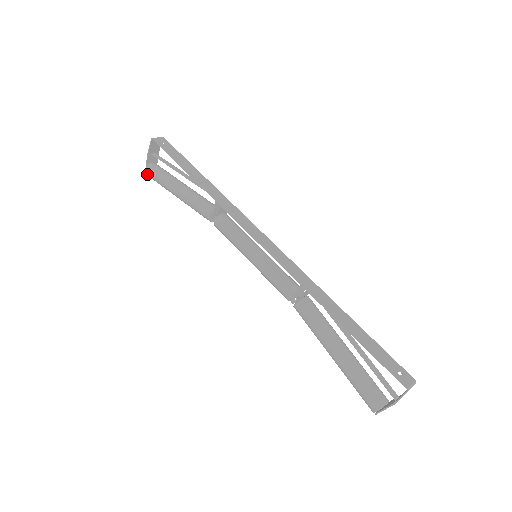
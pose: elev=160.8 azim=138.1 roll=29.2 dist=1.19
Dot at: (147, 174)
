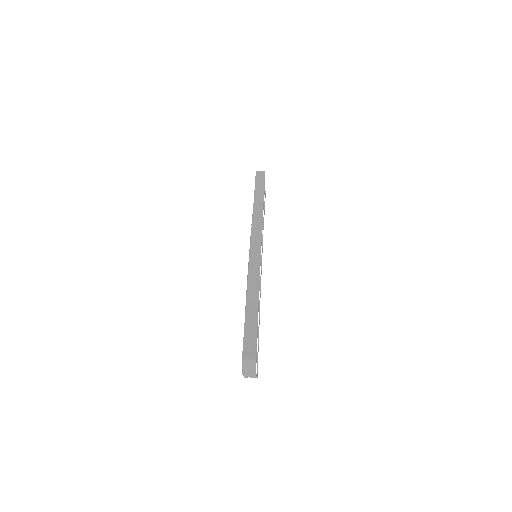
Dot at: occluded
